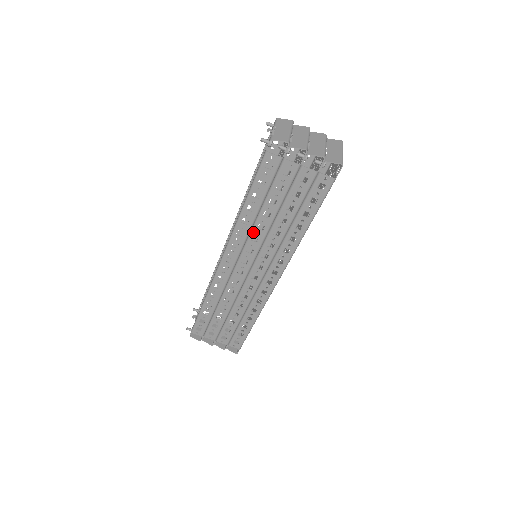
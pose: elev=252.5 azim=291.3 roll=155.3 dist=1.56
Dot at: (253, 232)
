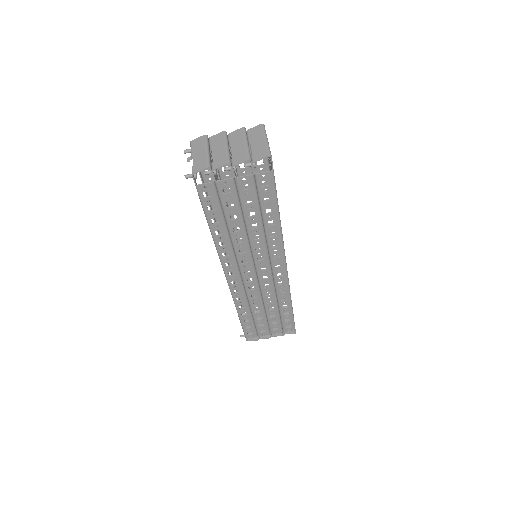
Dot at: (236, 247)
